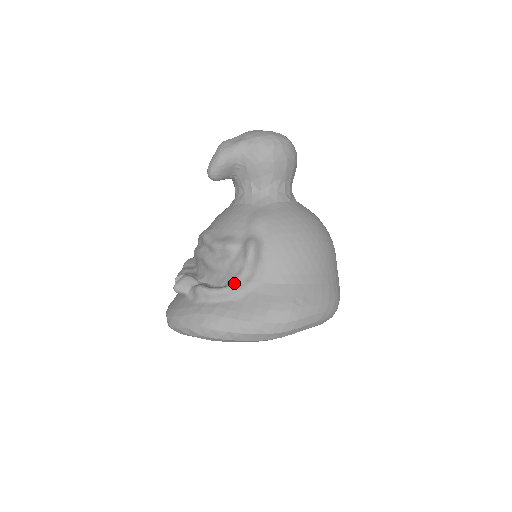
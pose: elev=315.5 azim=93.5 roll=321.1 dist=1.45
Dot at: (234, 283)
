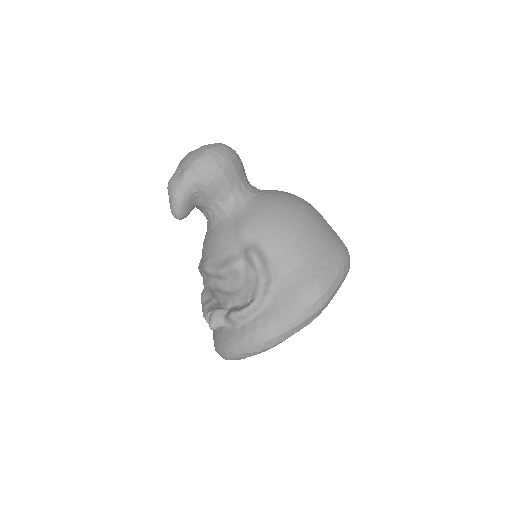
Dot at: (258, 293)
